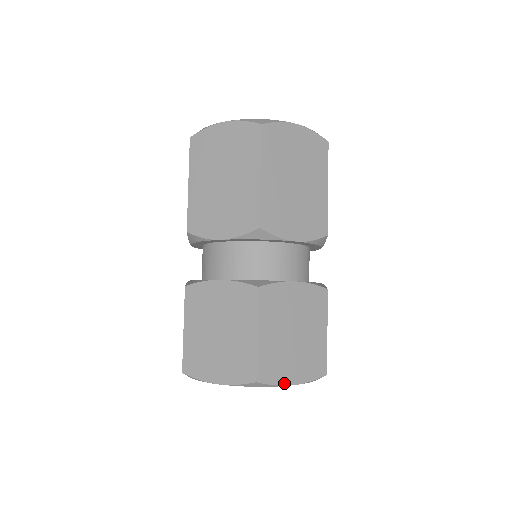
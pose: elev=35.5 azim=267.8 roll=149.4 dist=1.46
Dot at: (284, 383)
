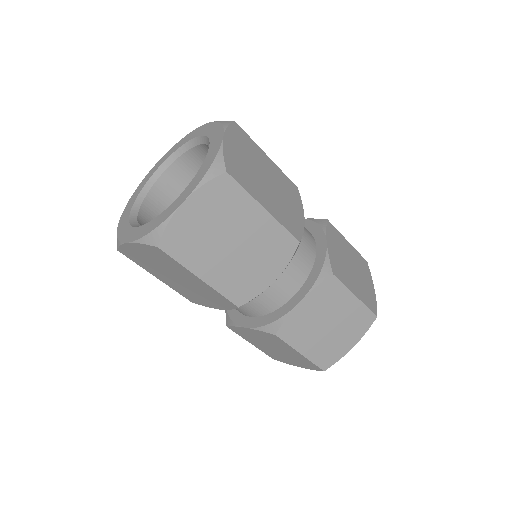
Dot at: (345, 353)
